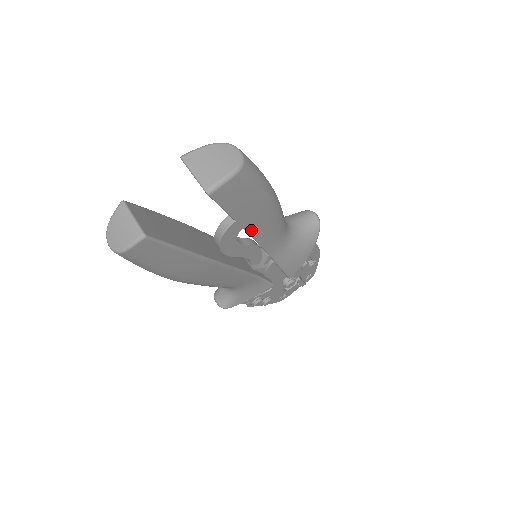
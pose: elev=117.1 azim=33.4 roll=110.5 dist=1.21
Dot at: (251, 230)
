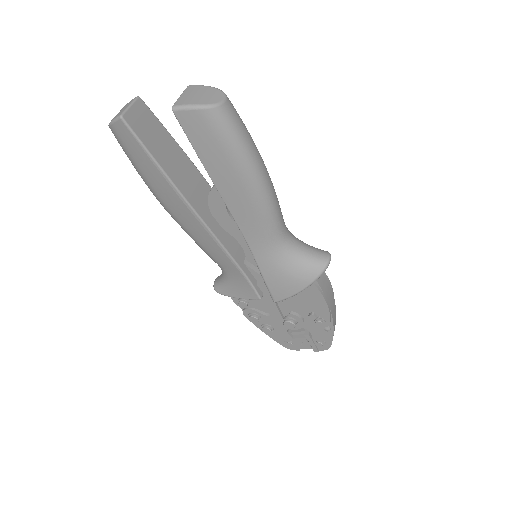
Dot at: (223, 192)
